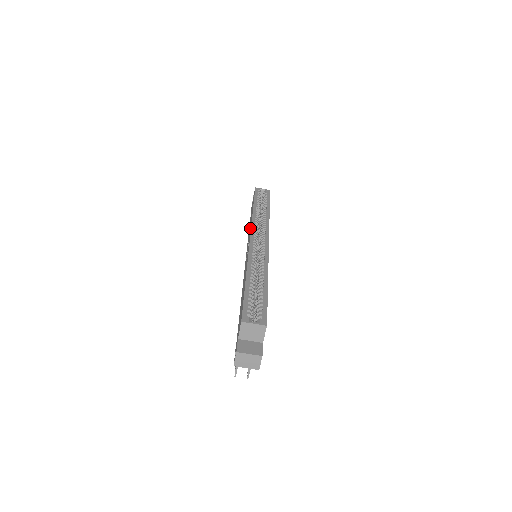
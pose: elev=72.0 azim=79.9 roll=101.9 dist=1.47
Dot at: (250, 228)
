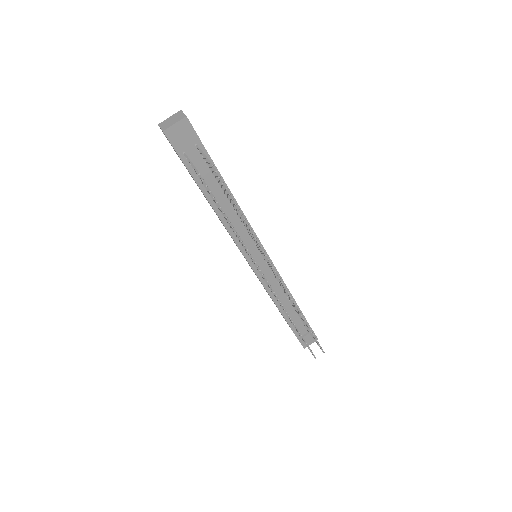
Dot at: occluded
